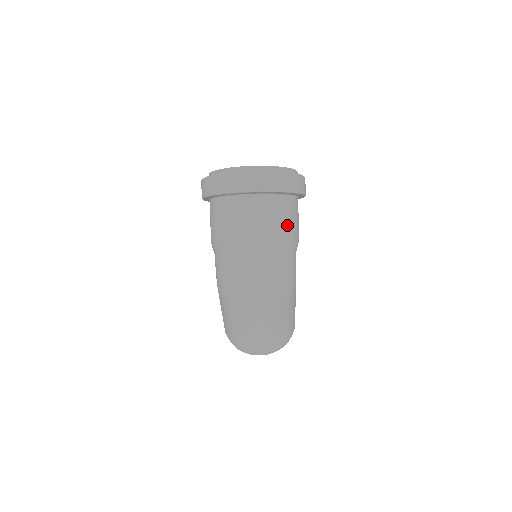
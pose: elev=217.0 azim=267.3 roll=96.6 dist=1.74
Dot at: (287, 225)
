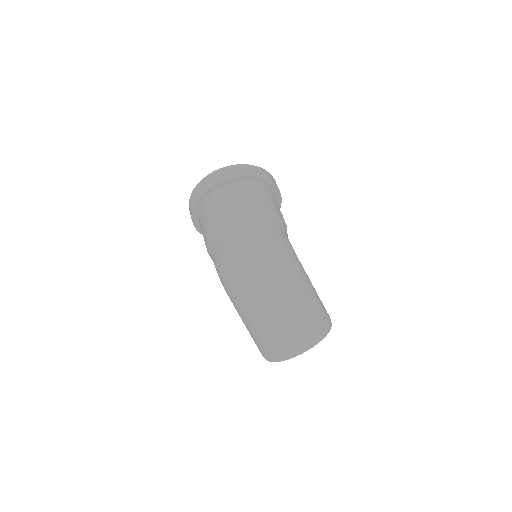
Dot at: (258, 201)
